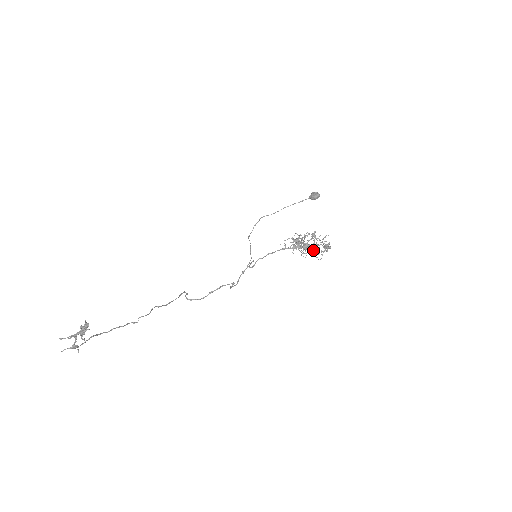
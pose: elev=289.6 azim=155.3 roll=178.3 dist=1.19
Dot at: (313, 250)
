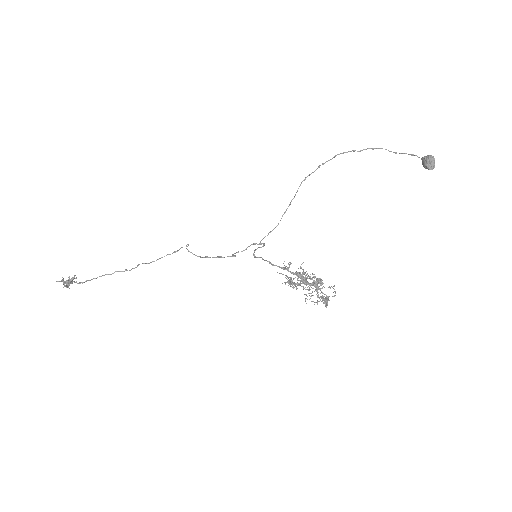
Dot at: (310, 293)
